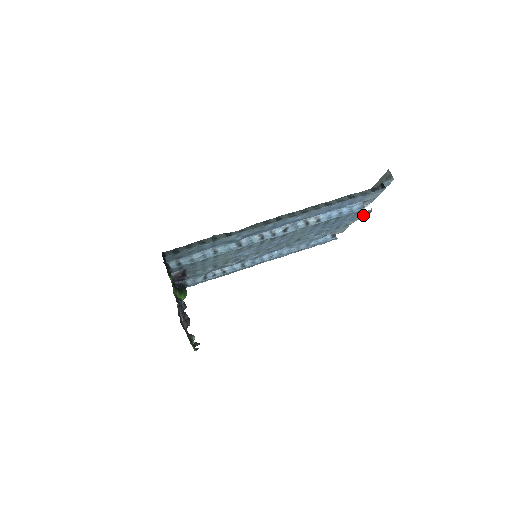
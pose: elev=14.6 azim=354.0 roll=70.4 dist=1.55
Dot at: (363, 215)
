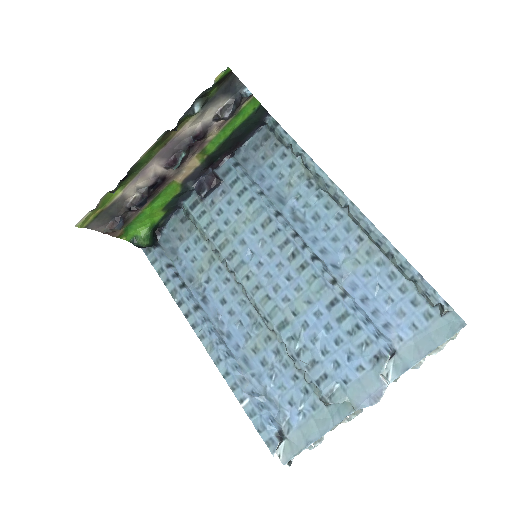
Dot at: (367, 391)
